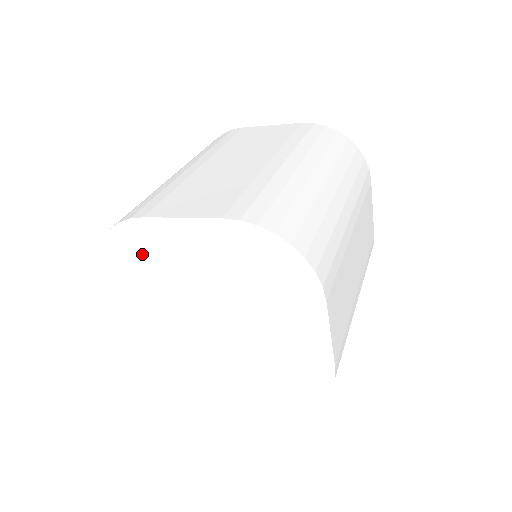
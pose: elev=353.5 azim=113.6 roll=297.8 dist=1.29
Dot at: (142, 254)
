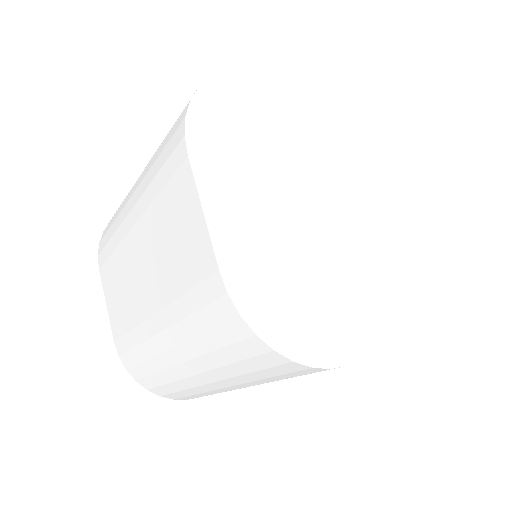
Dot at: (249, 113)
